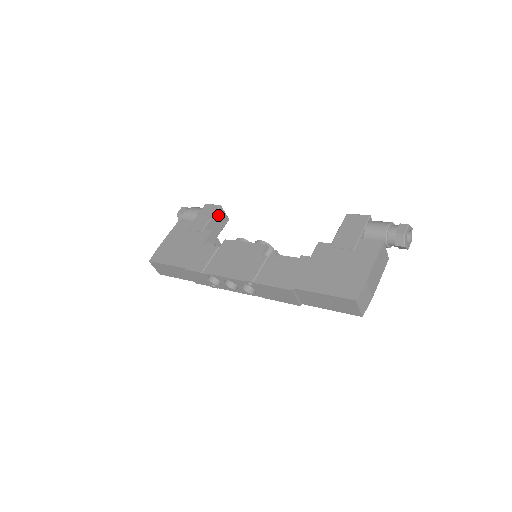
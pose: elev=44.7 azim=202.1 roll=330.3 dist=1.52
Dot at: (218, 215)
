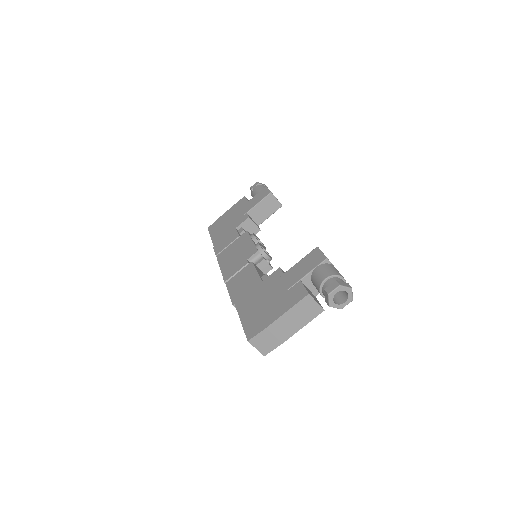
Dot at: (267, 201)
